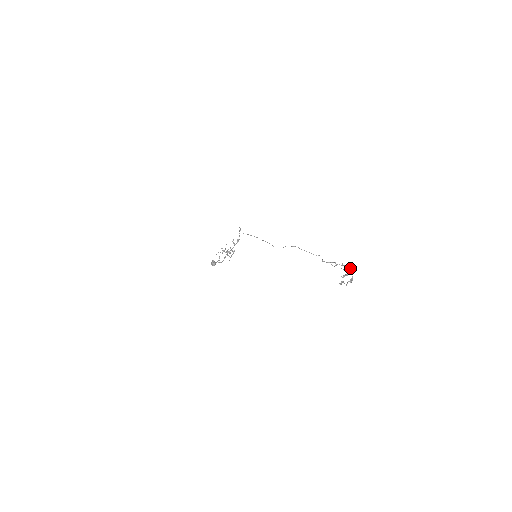
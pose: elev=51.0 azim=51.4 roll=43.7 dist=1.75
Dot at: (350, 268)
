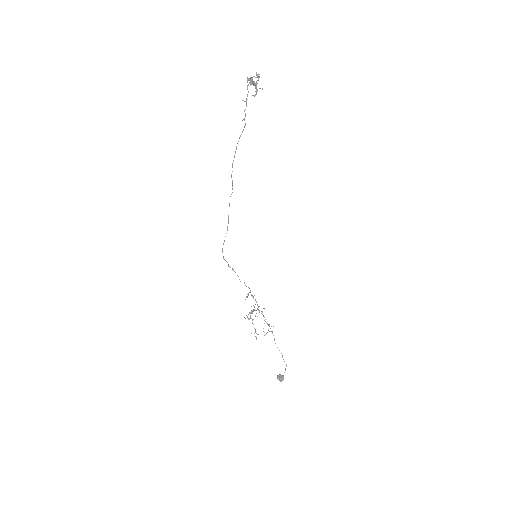
Dot at: (254, 83)
